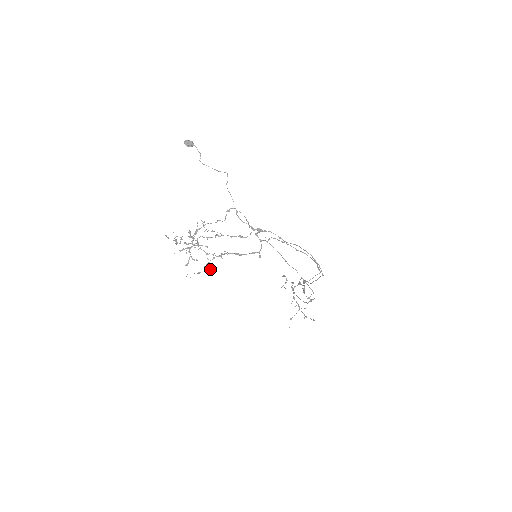
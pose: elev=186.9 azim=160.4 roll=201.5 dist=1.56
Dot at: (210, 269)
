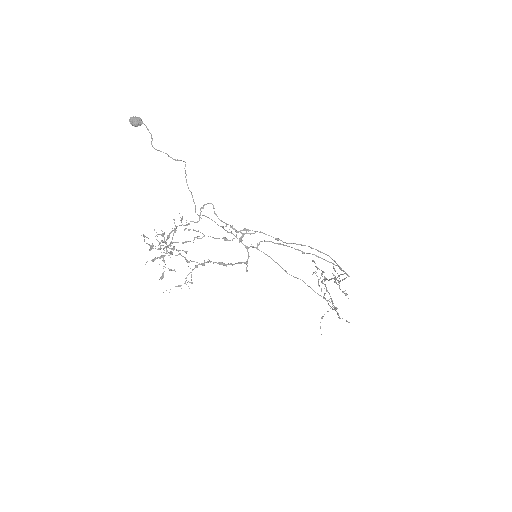
Dot at: (190, 282)
